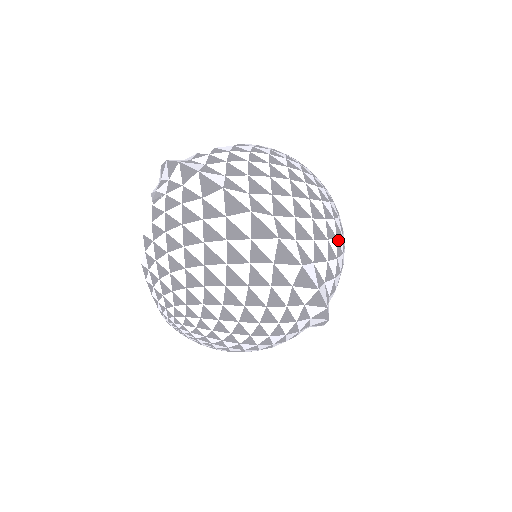
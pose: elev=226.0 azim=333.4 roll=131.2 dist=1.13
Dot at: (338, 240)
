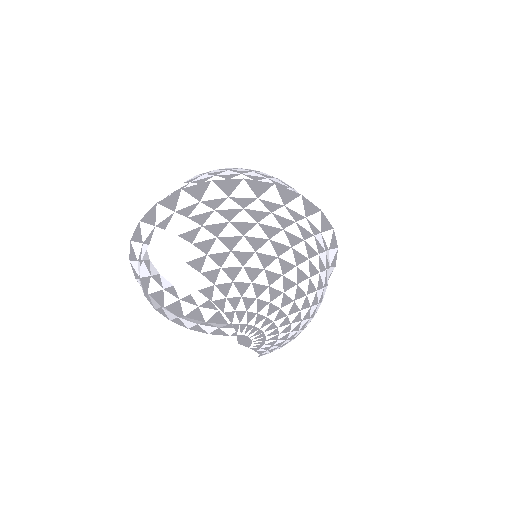
Dot at: occluded
